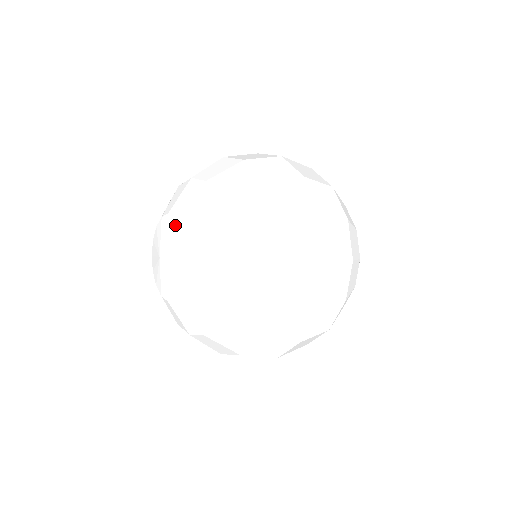
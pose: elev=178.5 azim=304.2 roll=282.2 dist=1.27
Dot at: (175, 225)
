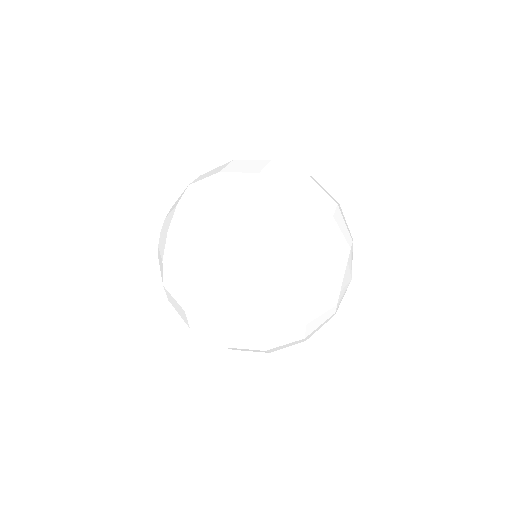
Dot at: occluded
